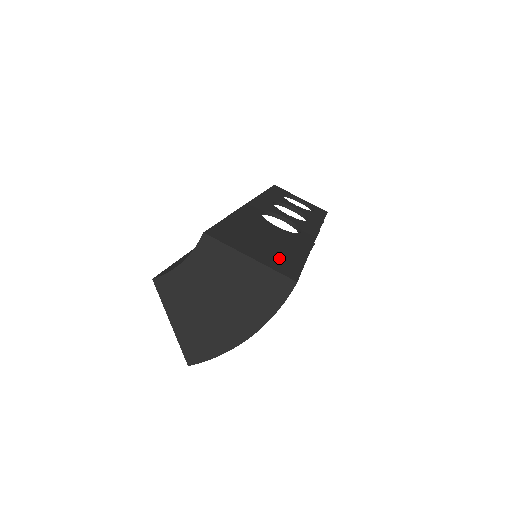
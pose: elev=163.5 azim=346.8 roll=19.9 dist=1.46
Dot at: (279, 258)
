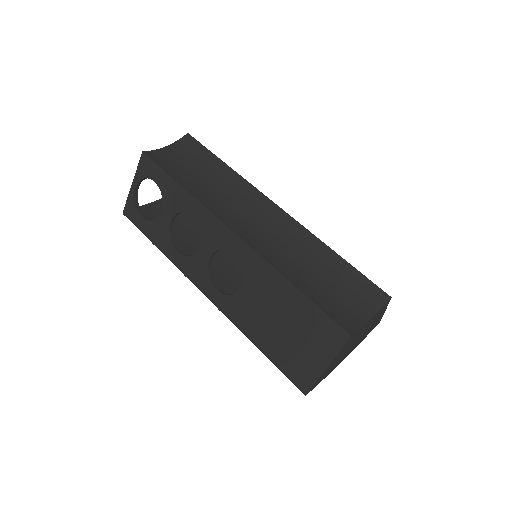
Dot at: occluded
